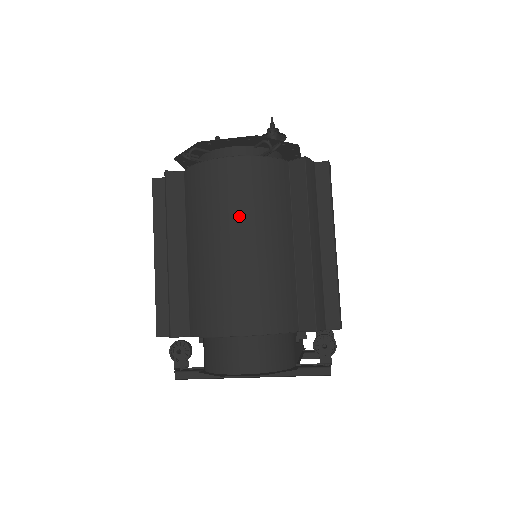
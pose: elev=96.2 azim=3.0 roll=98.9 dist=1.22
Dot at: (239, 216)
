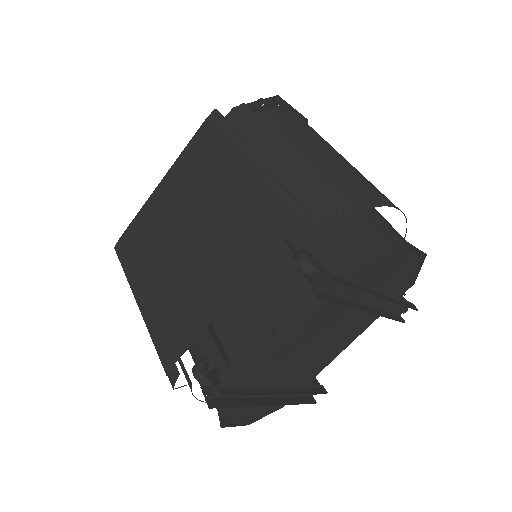
Dot at: occluded
